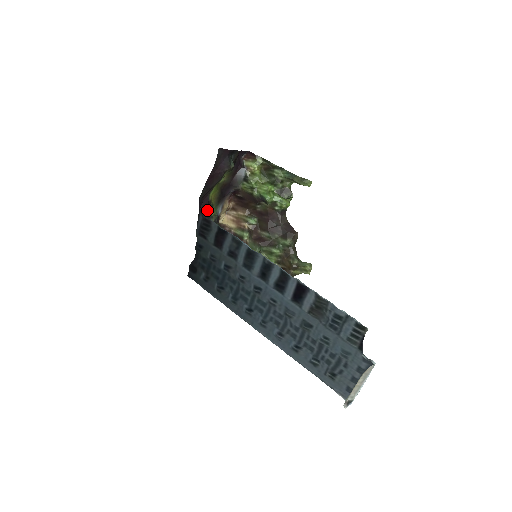
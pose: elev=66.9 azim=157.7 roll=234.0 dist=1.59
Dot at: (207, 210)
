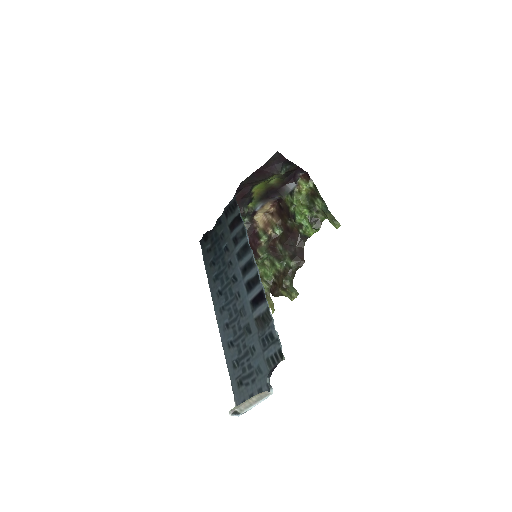
Dot at: (245, 198)
